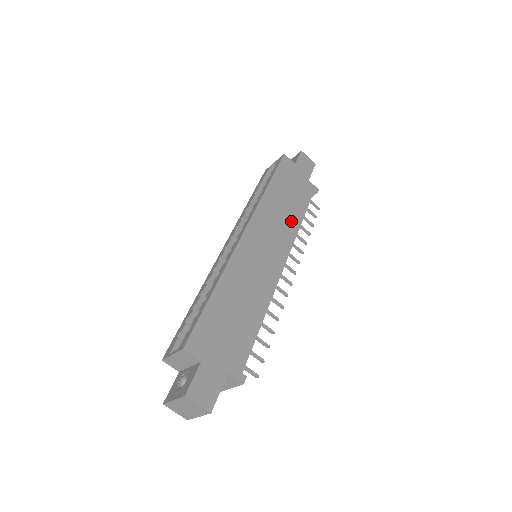
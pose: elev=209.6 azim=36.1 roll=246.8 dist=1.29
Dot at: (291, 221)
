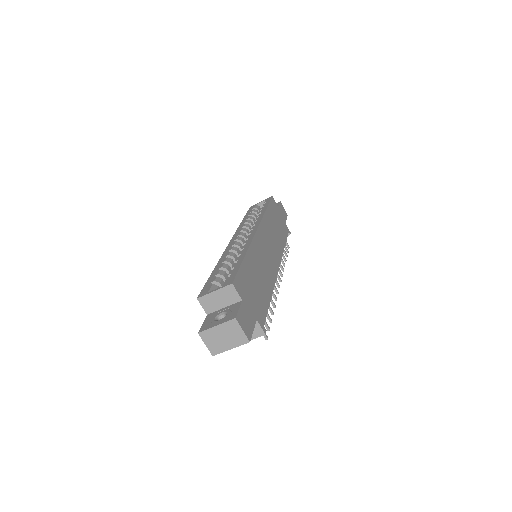
Dot at: (279, 242)
